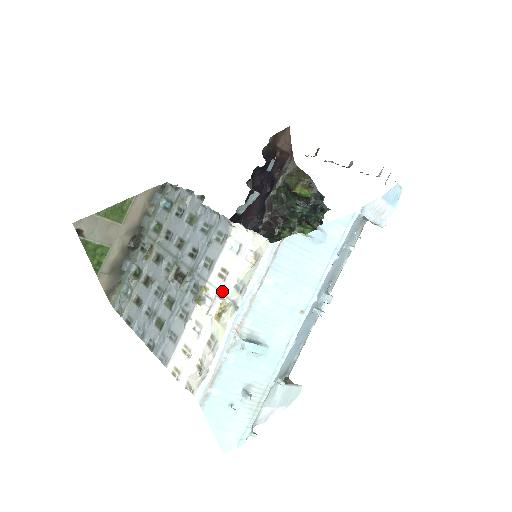
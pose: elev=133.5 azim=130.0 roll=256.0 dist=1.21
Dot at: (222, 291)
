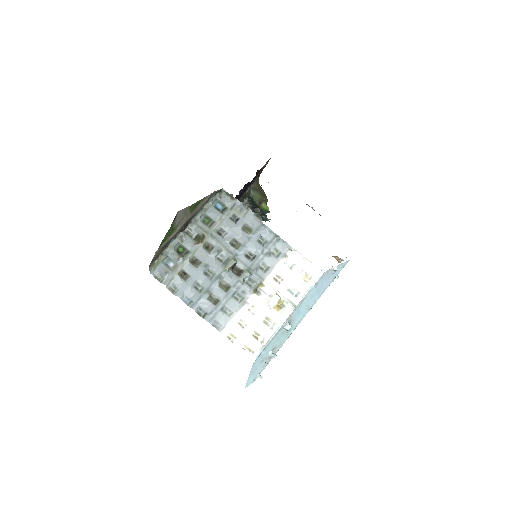
Dot at: (279, 291)
